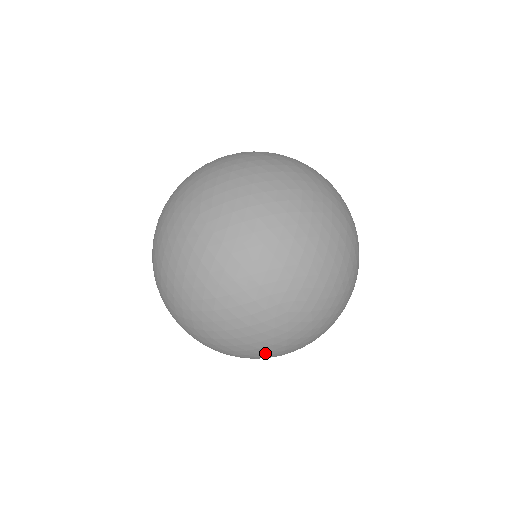
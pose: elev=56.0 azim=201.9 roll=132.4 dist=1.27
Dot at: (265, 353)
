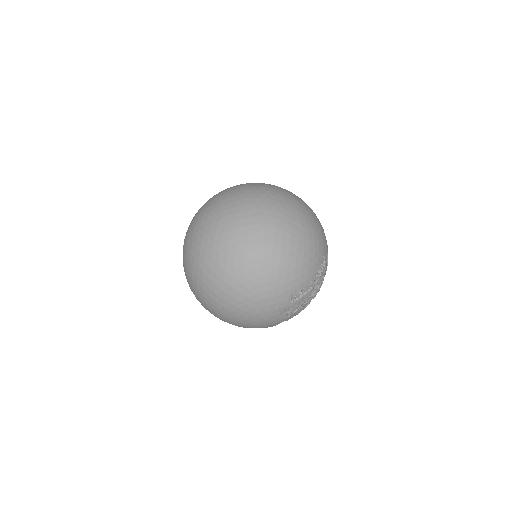
Dot at: (318, 227)
